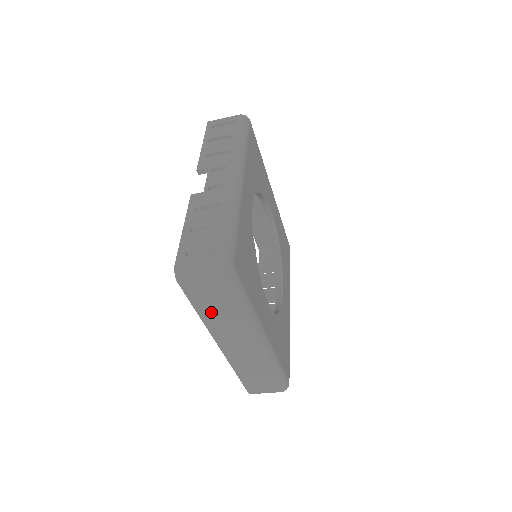
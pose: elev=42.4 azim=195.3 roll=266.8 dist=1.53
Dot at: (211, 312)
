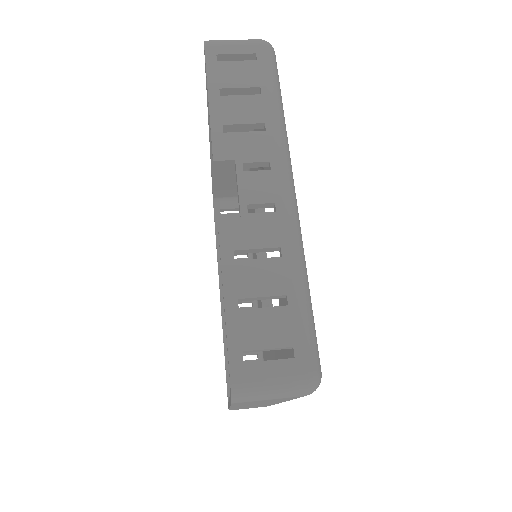
Dot at: occluded
